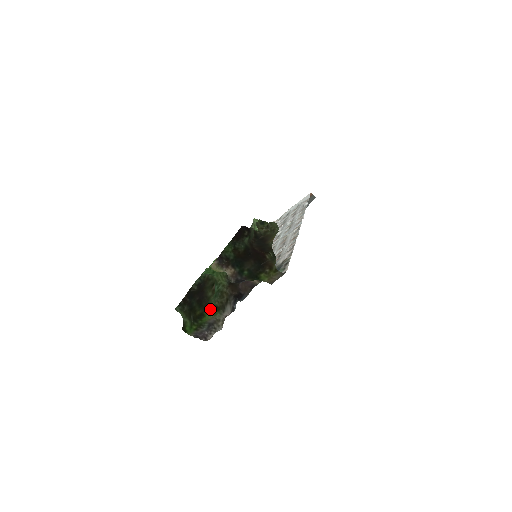
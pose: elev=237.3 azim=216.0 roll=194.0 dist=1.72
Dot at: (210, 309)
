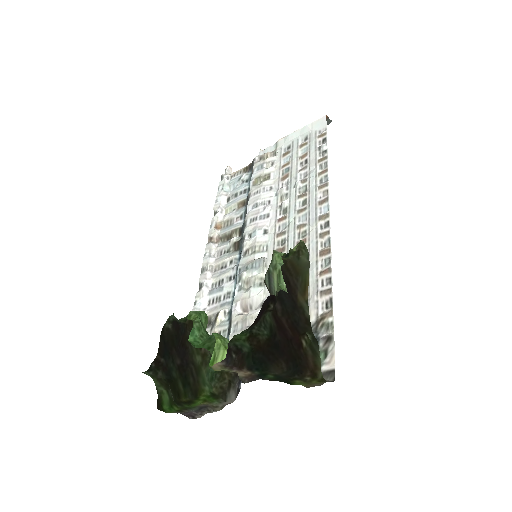
Dot at: (203, 396)
